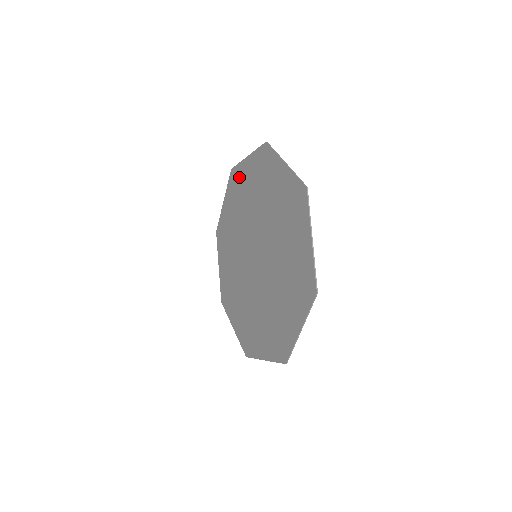
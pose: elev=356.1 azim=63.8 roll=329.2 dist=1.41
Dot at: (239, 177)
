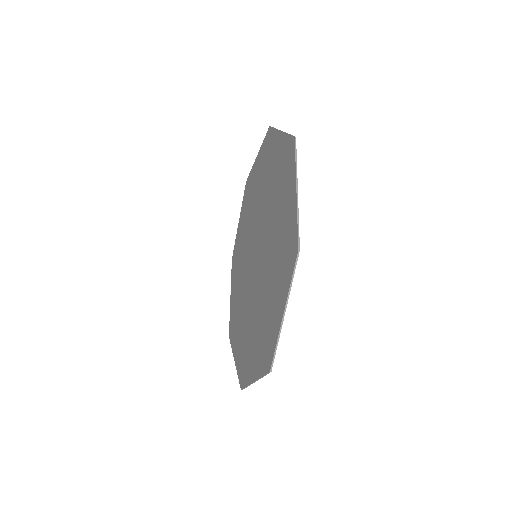
Dot at: (270, 147)
